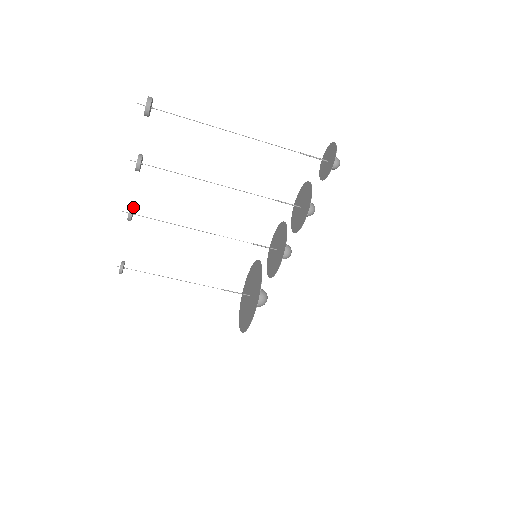
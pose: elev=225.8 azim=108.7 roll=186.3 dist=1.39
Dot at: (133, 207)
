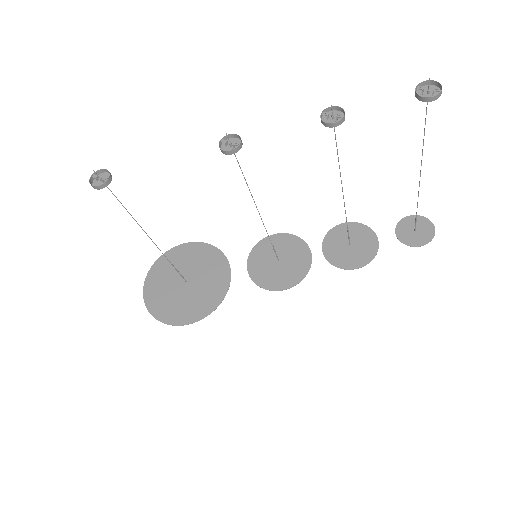
Dot at: occluded
